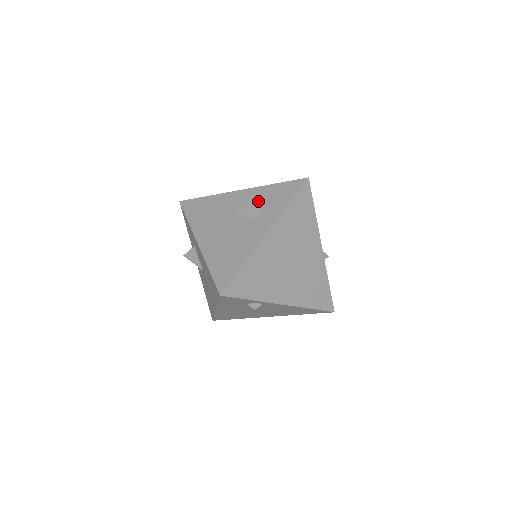
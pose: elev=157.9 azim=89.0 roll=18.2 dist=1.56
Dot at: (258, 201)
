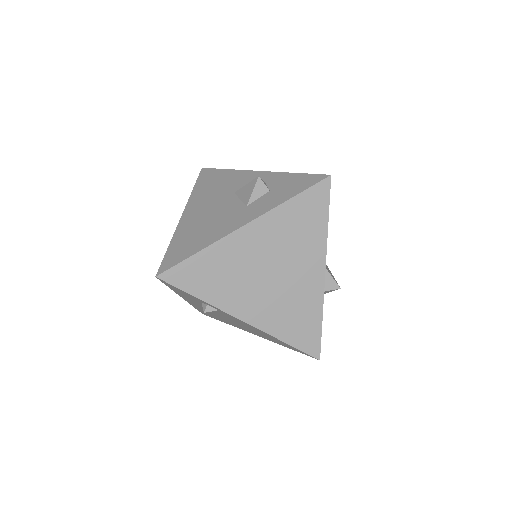
Dot at: (259, 186)
